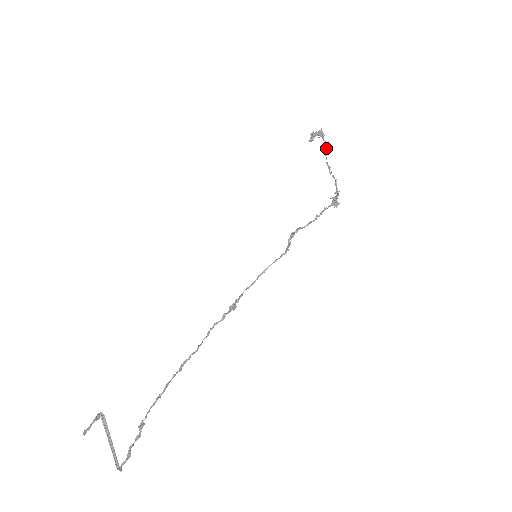
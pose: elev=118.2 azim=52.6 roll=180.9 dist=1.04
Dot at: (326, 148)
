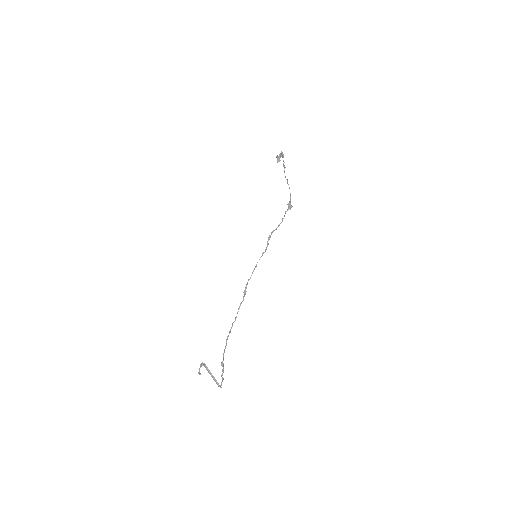
Dot at: occluded
